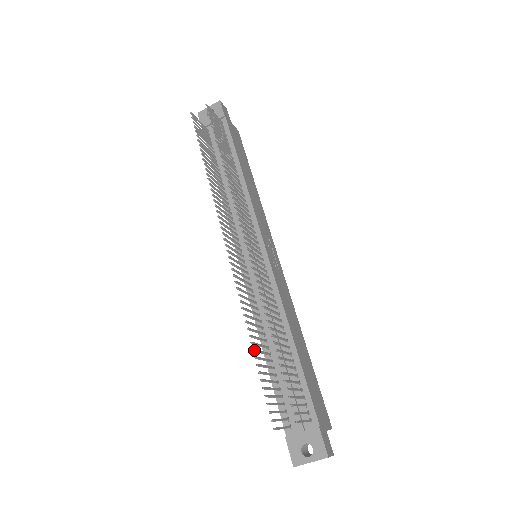
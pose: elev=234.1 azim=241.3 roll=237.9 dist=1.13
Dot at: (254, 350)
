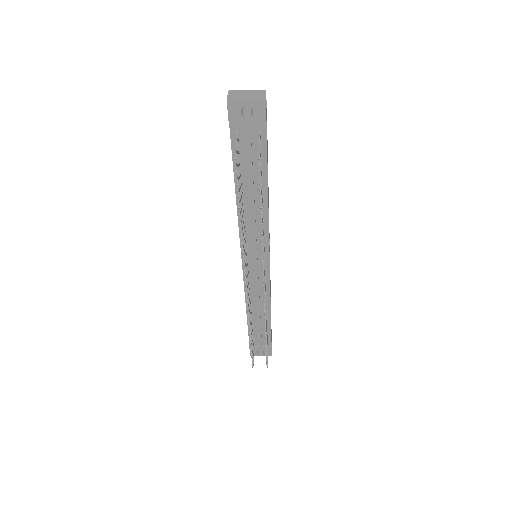
Dot at: (251, 341)
